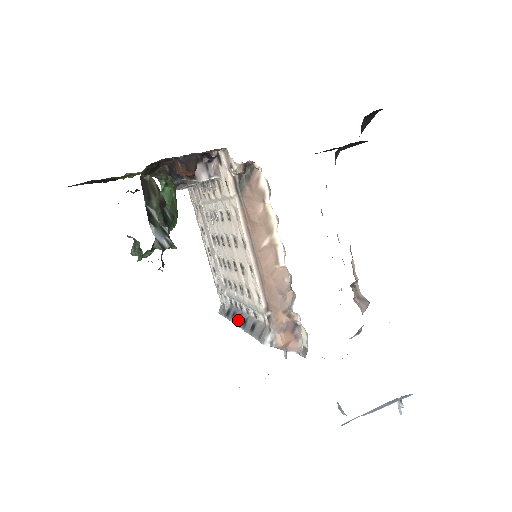
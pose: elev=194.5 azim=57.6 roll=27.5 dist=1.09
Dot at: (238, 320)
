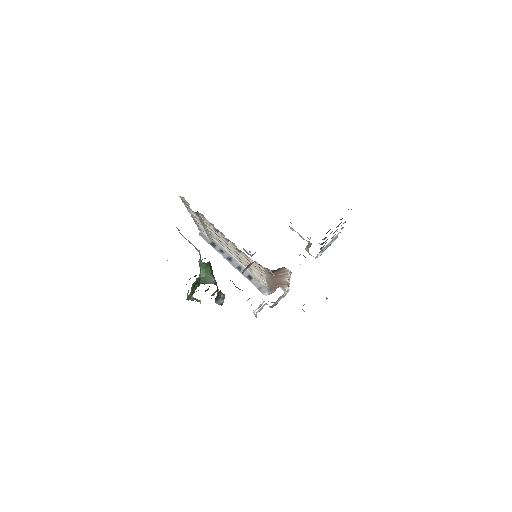
Dot at: (230, 261)
